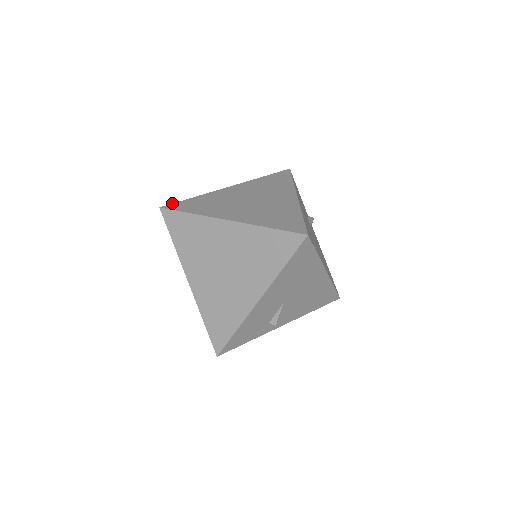
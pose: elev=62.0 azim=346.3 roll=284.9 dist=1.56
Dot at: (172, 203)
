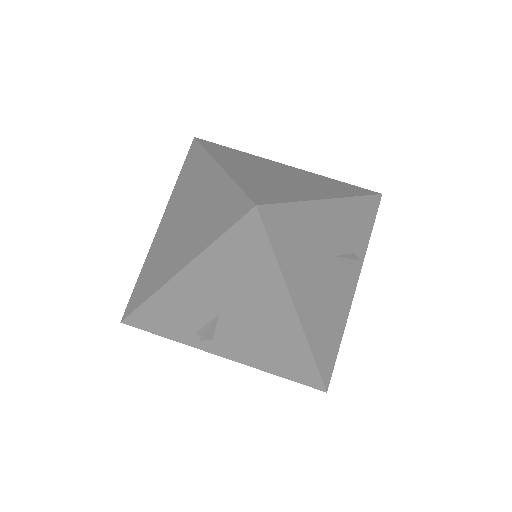
Dot at: occluded
